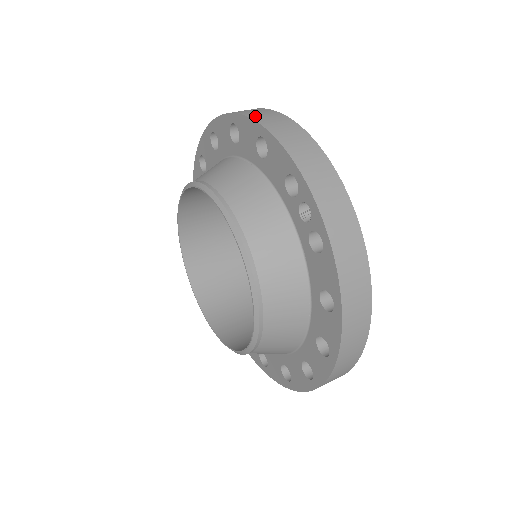
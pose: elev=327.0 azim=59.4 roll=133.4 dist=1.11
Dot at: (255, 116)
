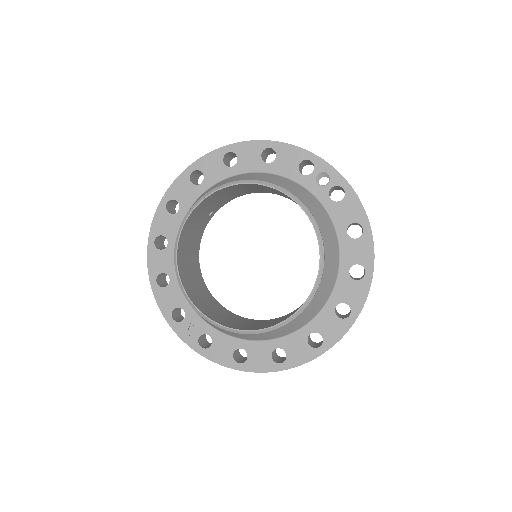
Dot at: (252, 141)
